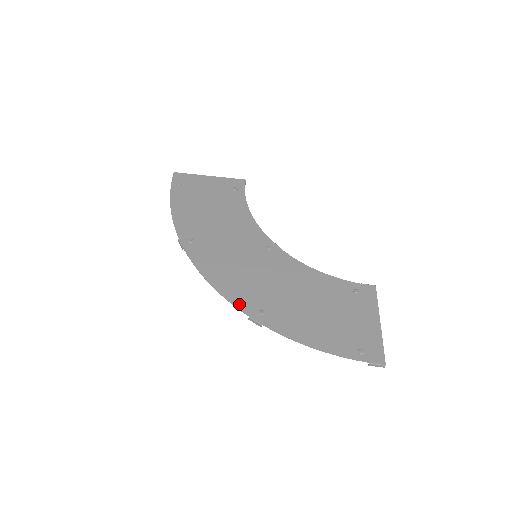
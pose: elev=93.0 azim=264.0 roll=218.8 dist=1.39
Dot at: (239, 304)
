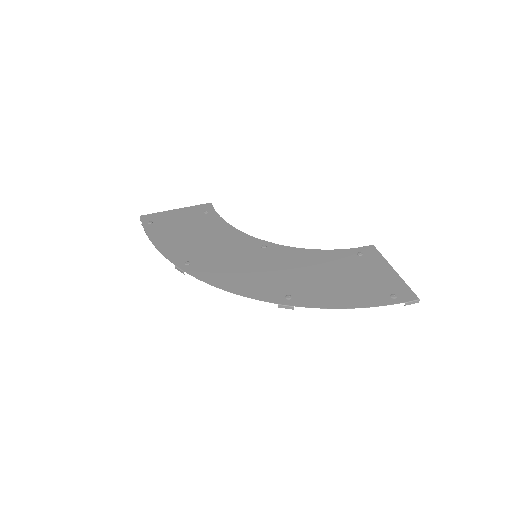
Dot at: (263, 297)
